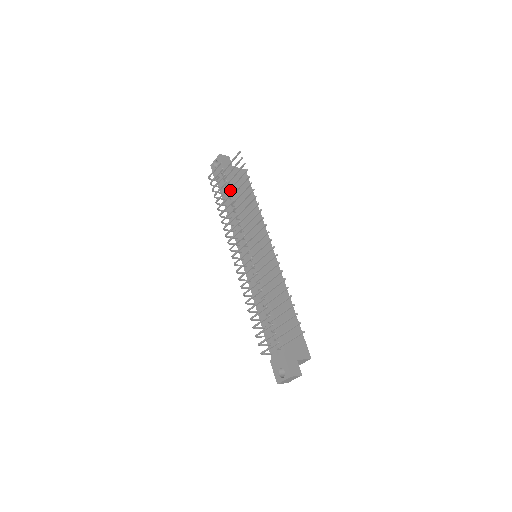
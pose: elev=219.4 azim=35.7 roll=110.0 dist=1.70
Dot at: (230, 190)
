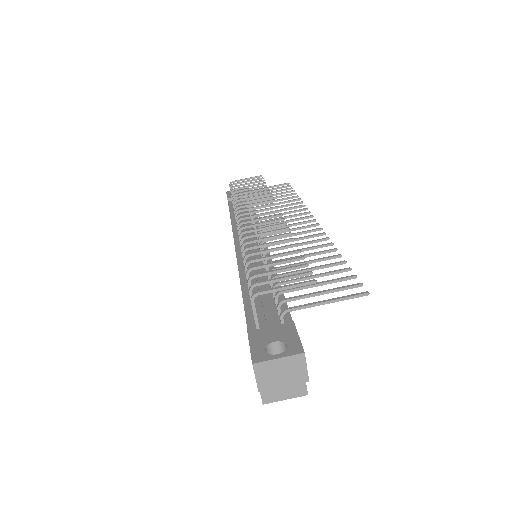
Dot at: occluded
